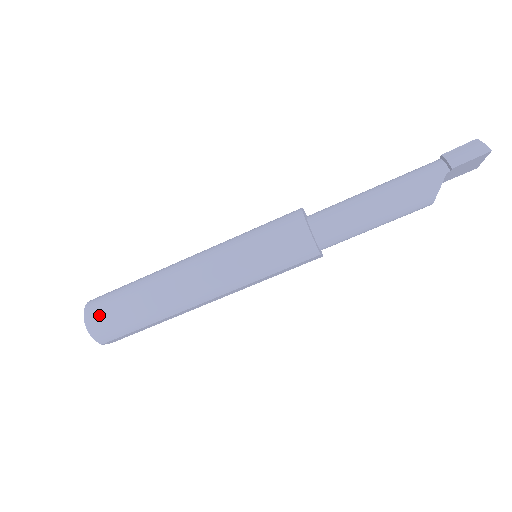
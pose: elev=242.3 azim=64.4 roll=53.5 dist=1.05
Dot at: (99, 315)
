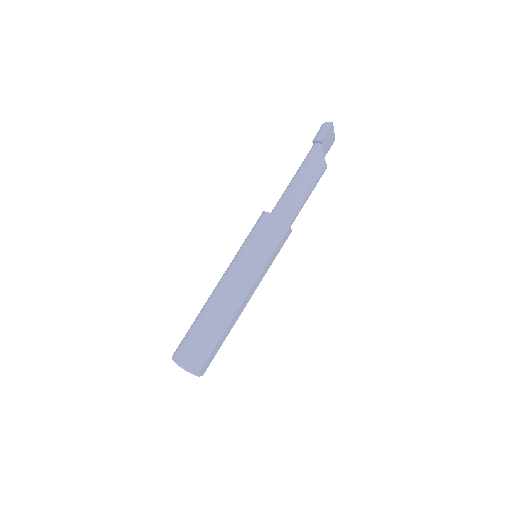
Dot at: (186, 353)
